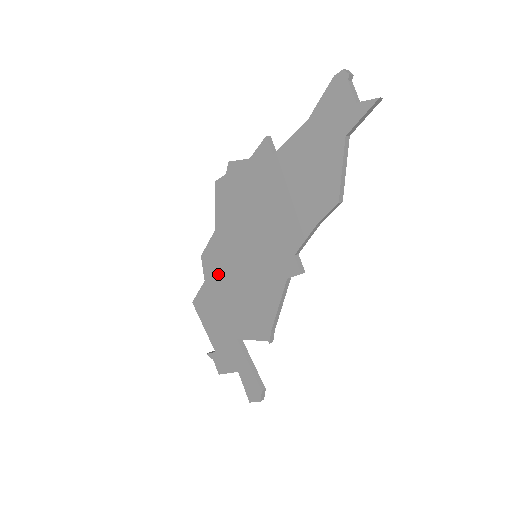
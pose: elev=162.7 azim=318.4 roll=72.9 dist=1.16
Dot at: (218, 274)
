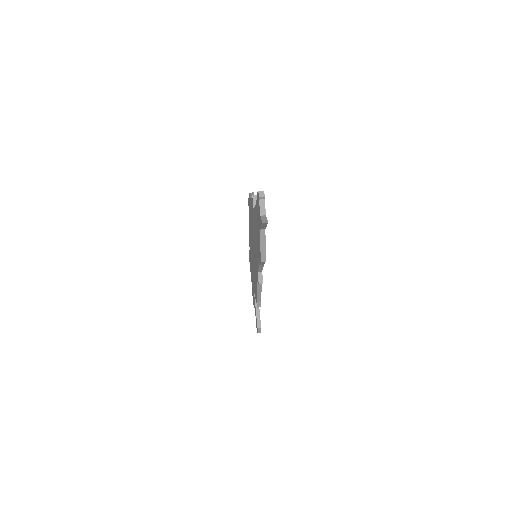
Dot at: occluded
